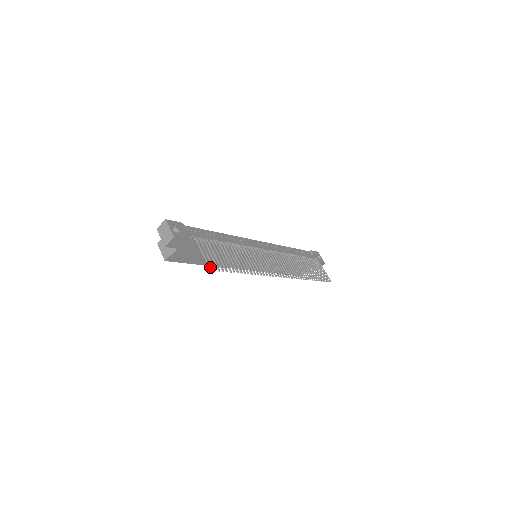
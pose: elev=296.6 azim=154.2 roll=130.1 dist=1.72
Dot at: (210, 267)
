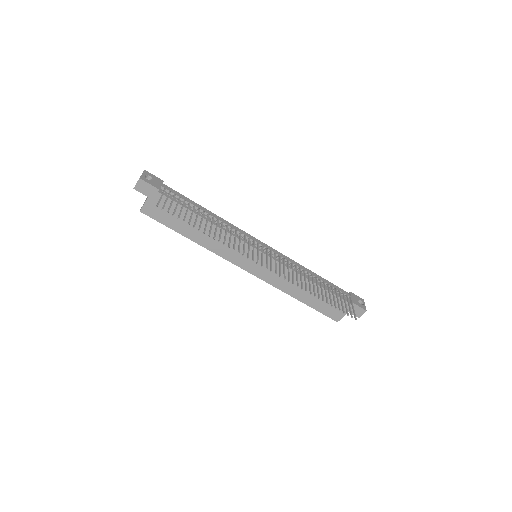
Dot at: (157, 204)
